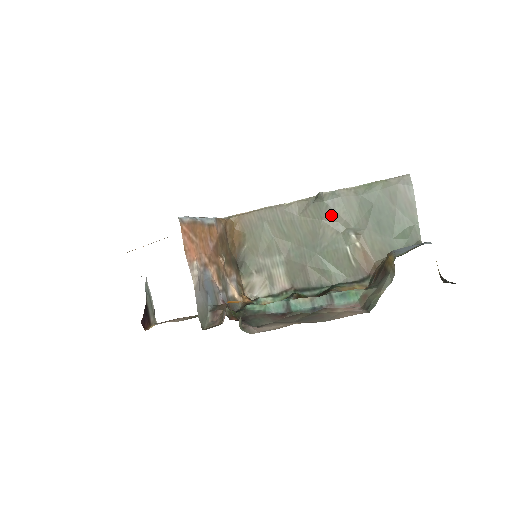
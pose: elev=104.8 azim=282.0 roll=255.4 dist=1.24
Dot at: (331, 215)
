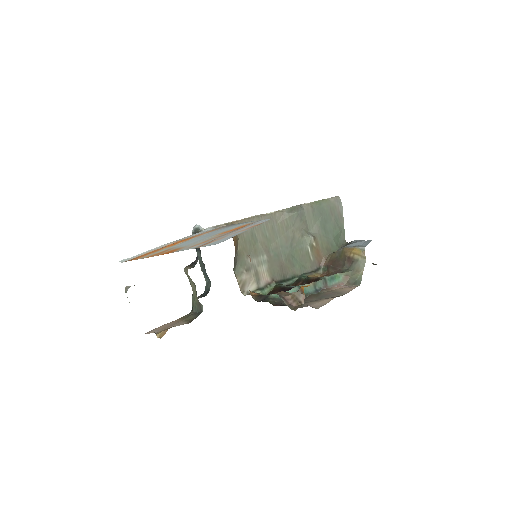
Dot at: (299, 223)
